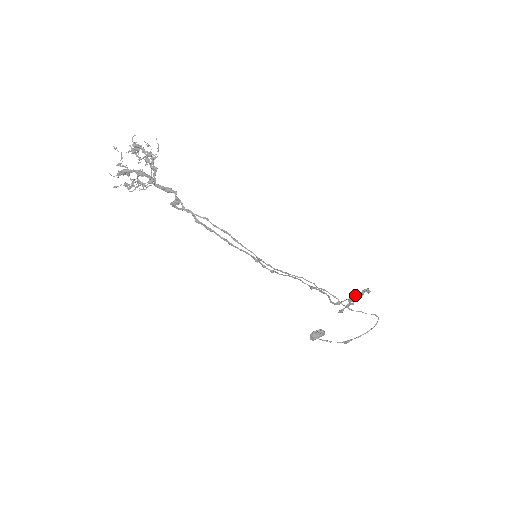
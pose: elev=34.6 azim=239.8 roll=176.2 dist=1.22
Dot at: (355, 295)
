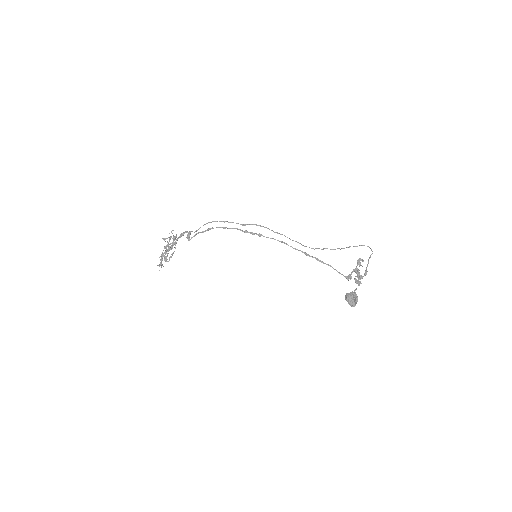
Dot at: occluded
